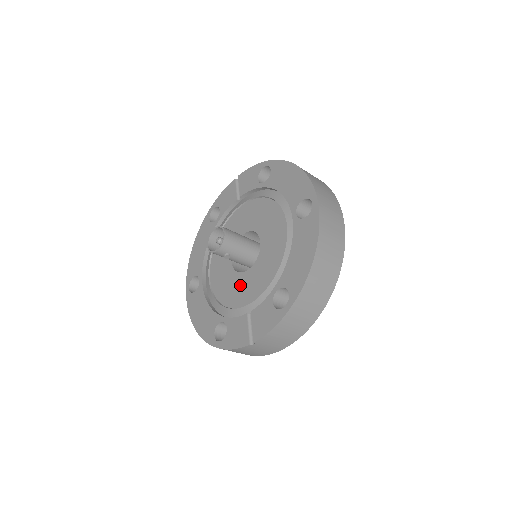
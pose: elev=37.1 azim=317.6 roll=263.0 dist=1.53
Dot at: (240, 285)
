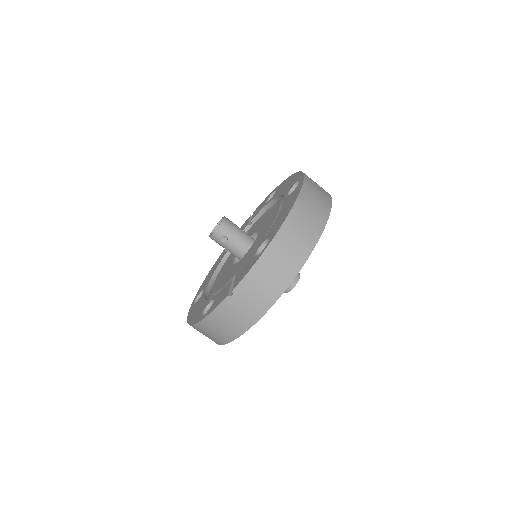
Dot at: (234, 270)
